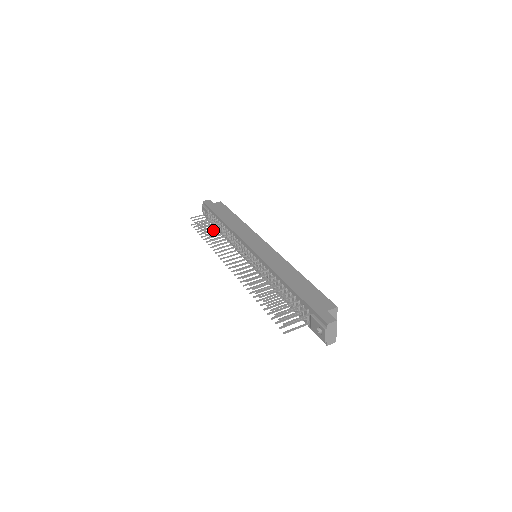
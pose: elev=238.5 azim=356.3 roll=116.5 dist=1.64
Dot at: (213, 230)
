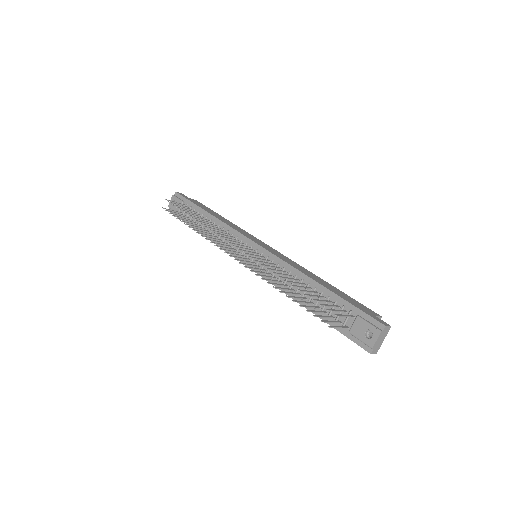
Dot at: (190, 221)
